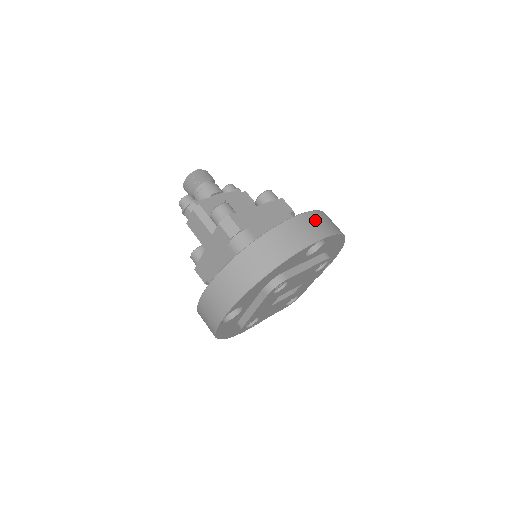
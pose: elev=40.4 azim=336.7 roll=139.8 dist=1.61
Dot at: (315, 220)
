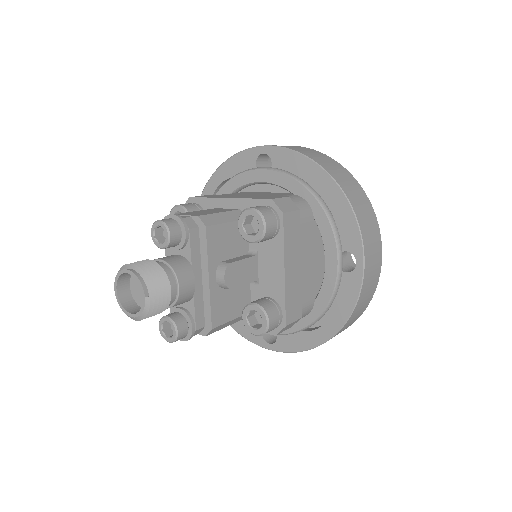
Dot at: (371, 247)
